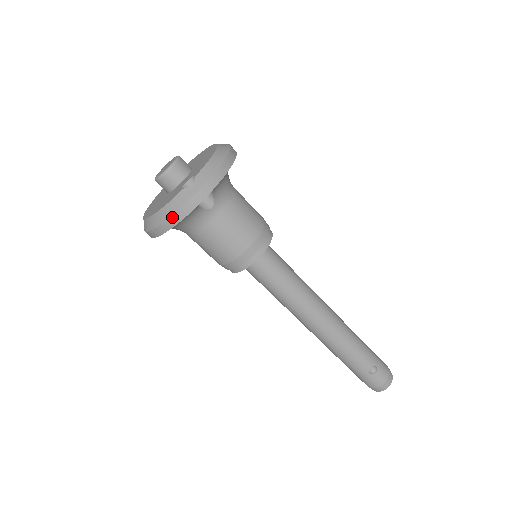
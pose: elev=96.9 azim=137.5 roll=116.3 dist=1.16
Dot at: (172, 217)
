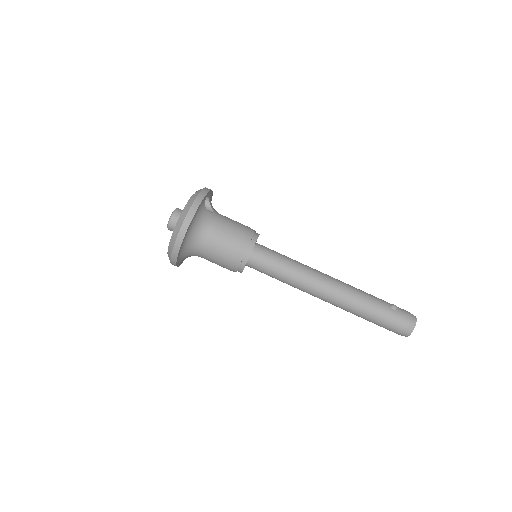
Dot at: (192, 206)
